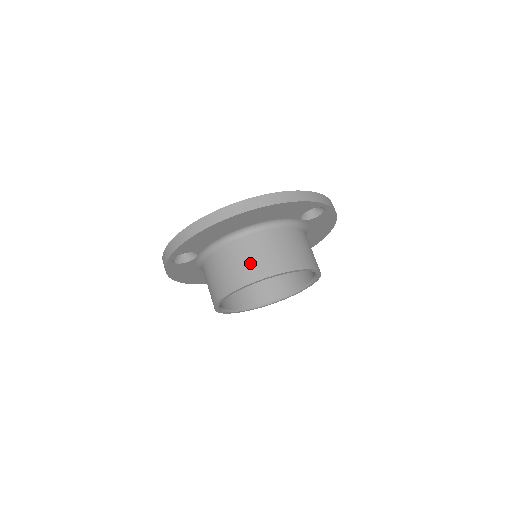
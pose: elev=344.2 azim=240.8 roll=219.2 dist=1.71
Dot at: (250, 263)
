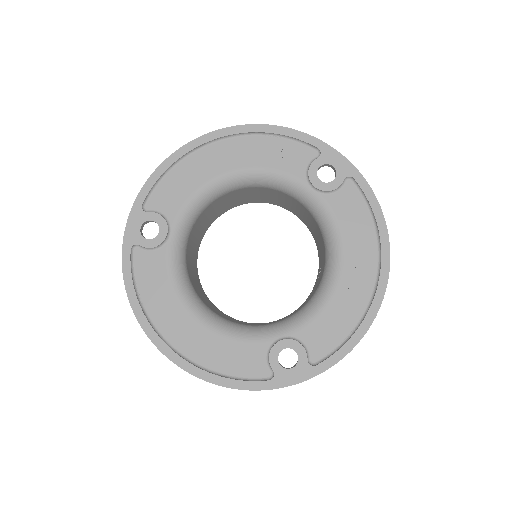
Dot at: occluded
